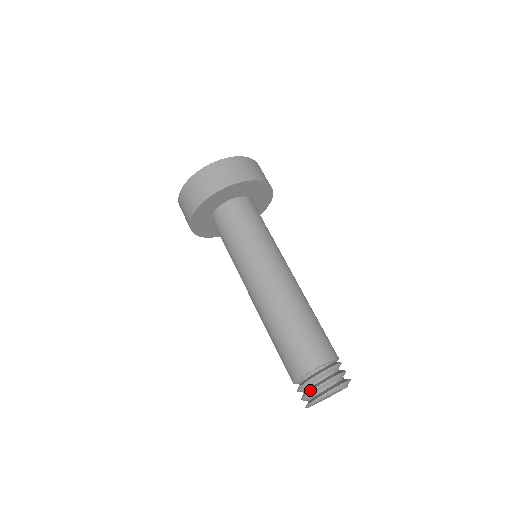
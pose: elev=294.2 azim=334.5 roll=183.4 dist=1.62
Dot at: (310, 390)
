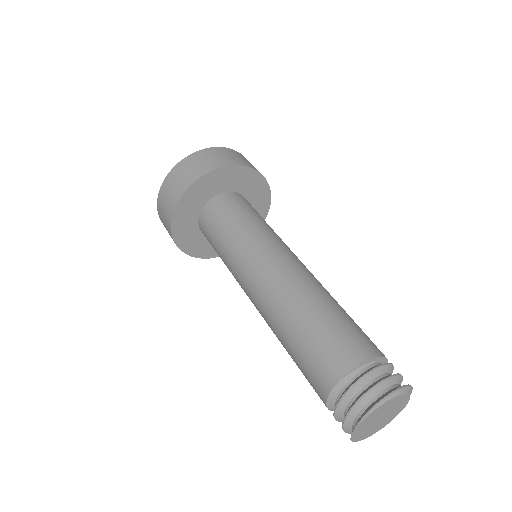
Dot at: (372, 385)
